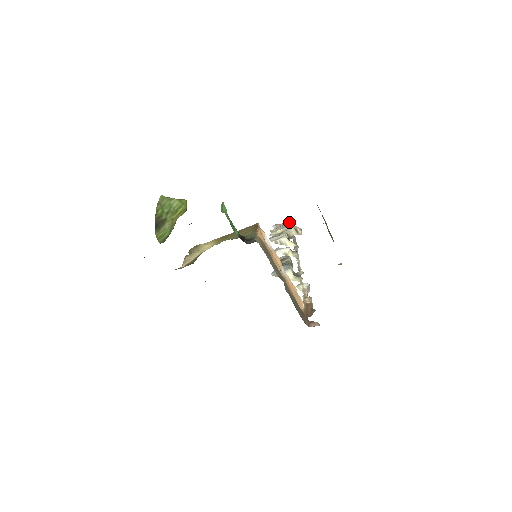
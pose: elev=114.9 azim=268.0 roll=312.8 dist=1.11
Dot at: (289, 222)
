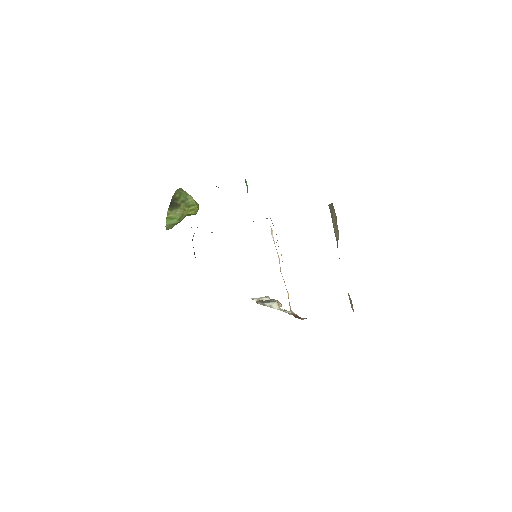
Dot at: occluded
